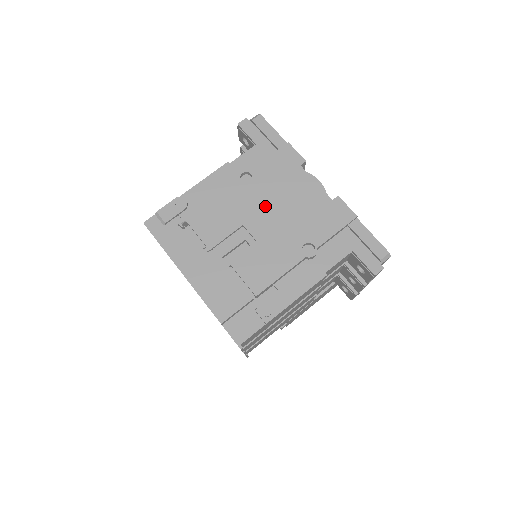
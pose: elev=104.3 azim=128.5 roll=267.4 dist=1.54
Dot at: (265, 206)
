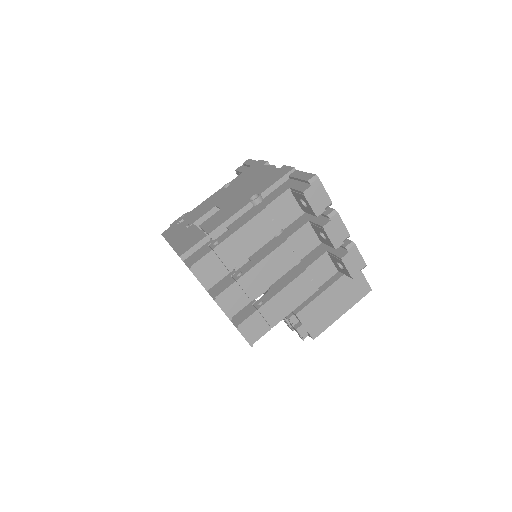
Dot at: (233, 191)
